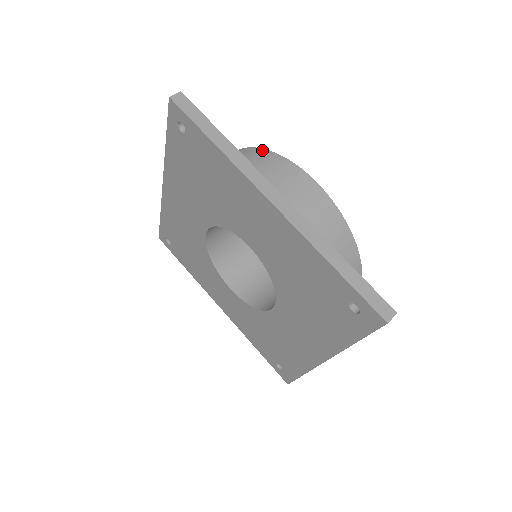
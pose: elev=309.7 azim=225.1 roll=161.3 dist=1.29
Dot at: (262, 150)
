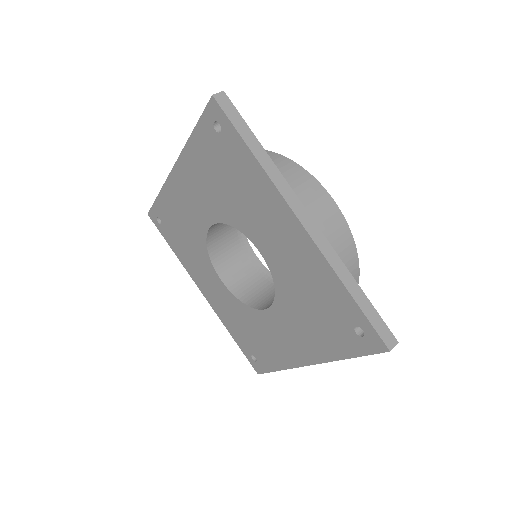
Dot at: (285, 158)
